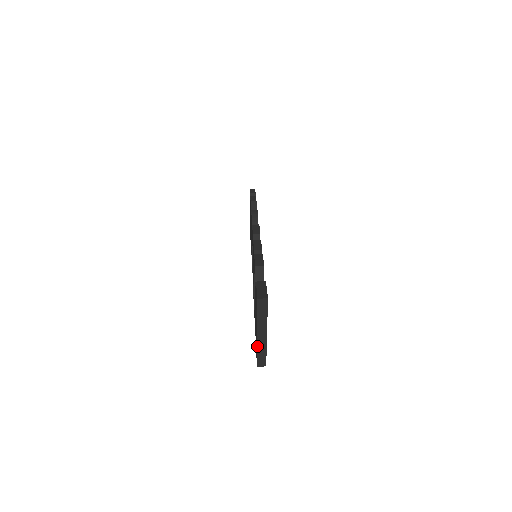
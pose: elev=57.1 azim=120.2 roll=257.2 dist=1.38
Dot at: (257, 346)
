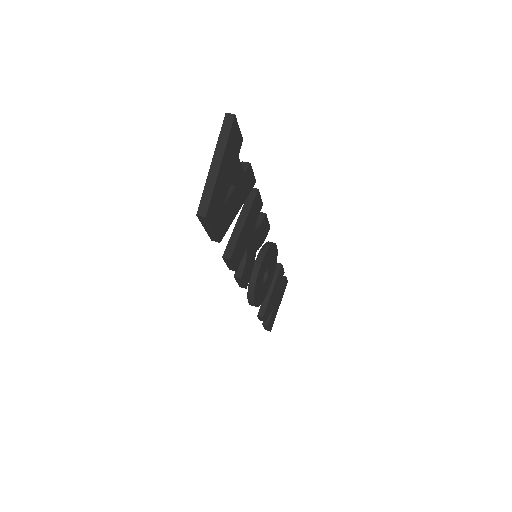
Dot at: (206, 181)
